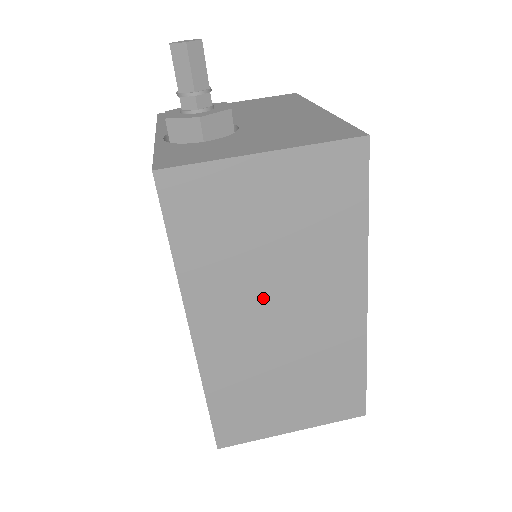
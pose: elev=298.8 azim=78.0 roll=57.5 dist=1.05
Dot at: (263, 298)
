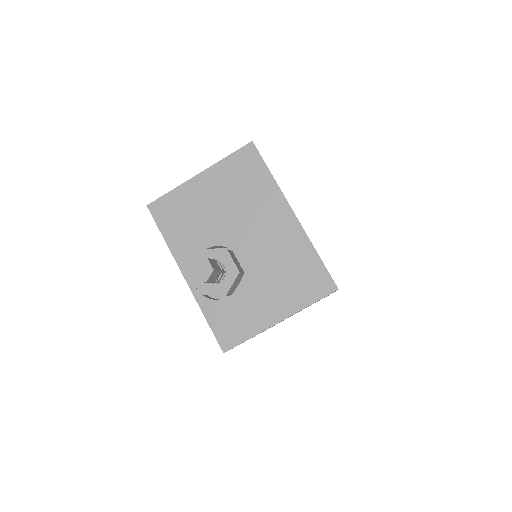
Dot at: occluded
